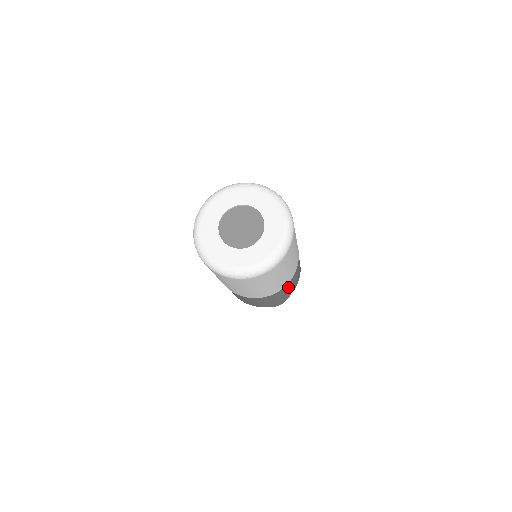
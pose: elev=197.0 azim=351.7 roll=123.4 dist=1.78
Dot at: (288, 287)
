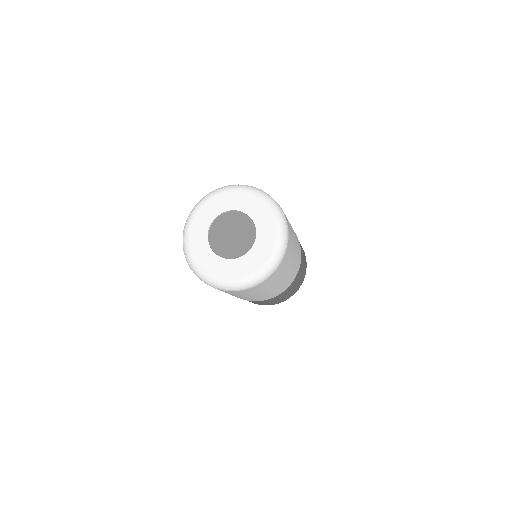
Dot at: (263, 302)
